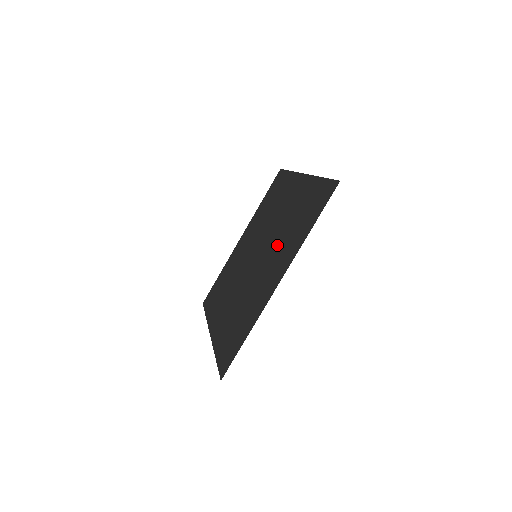
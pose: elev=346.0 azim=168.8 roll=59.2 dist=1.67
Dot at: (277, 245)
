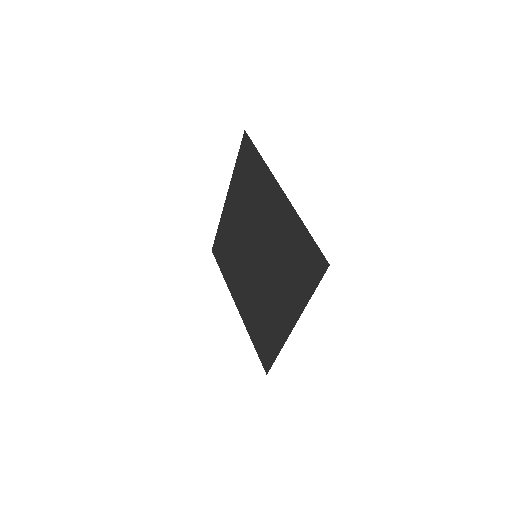
Dot at: (257, 213)
